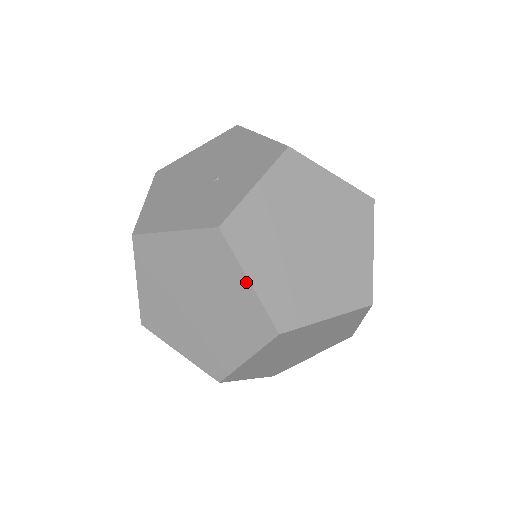
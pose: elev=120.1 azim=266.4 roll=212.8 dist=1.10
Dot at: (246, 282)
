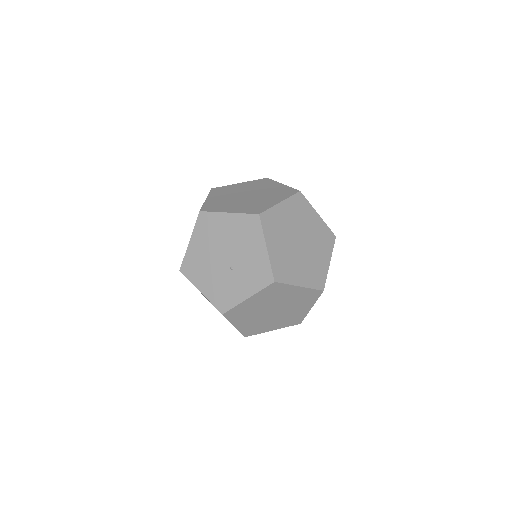
Dot at: (233, 325)
